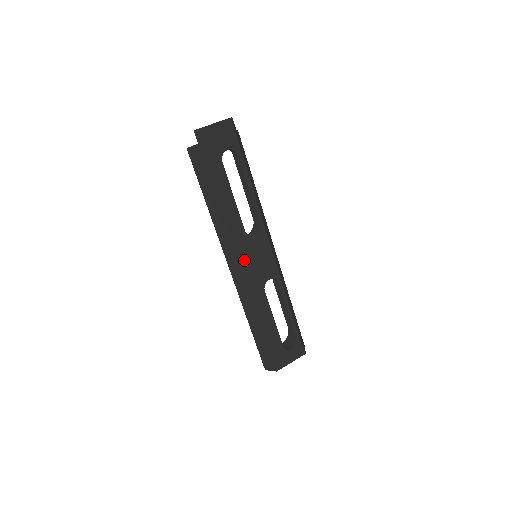
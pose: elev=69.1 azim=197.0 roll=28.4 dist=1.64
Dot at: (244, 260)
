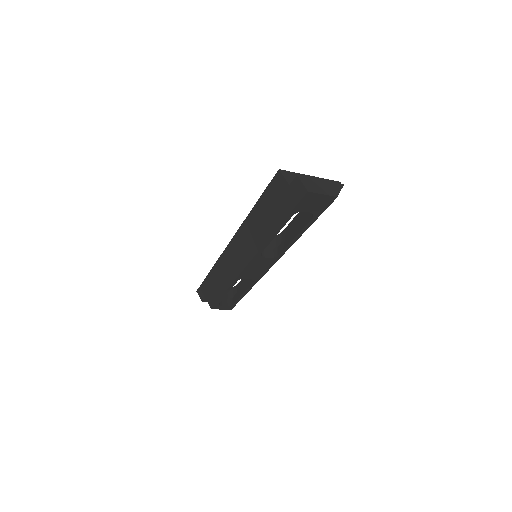
Dot at: (242, 259)
